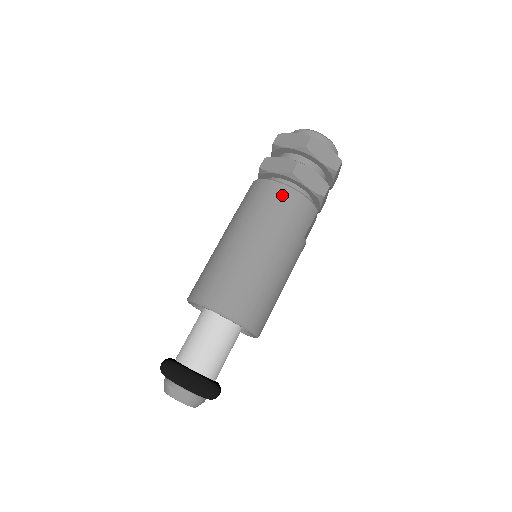
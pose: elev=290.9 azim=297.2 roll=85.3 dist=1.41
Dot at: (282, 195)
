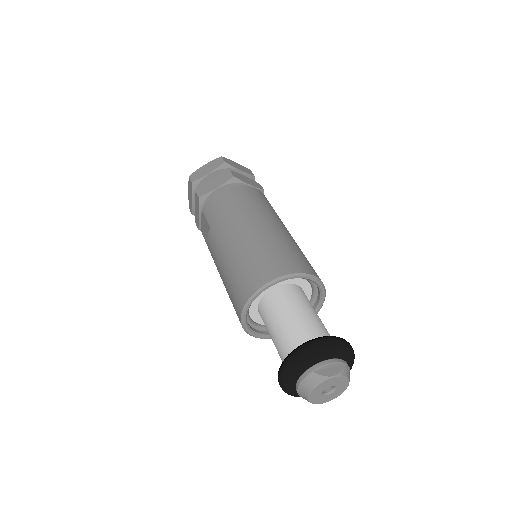
Dot at: (242, 191)
